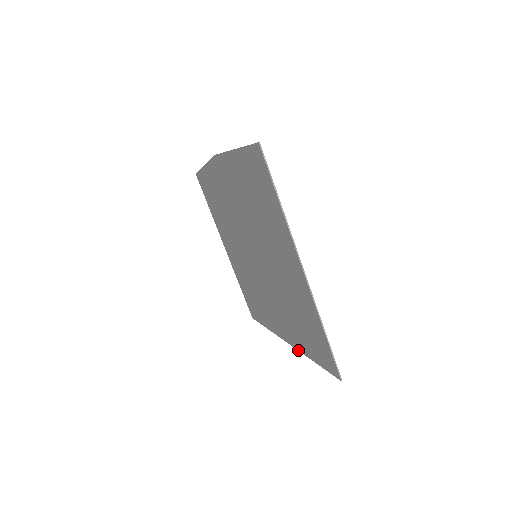
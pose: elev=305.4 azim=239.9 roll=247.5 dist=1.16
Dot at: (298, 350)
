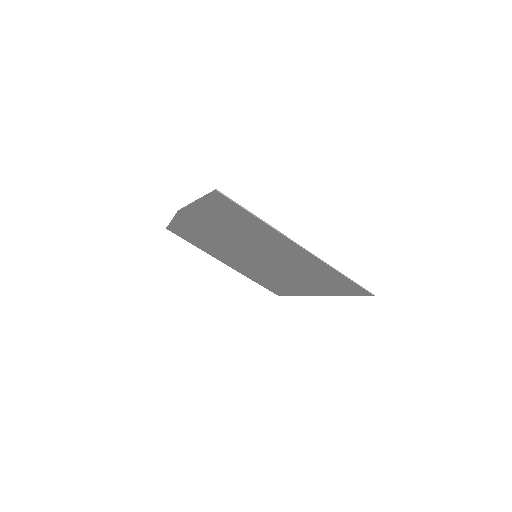
Dot at: occluded
